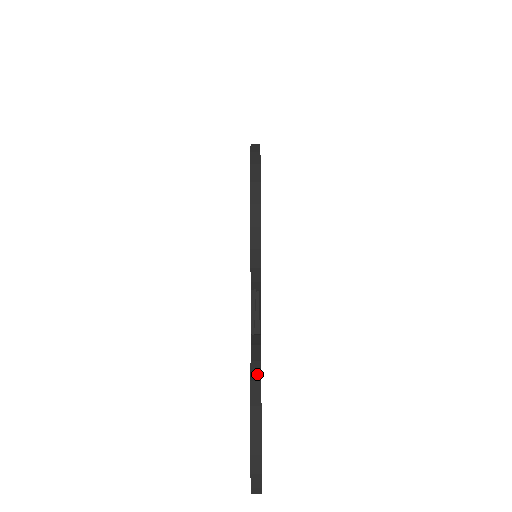
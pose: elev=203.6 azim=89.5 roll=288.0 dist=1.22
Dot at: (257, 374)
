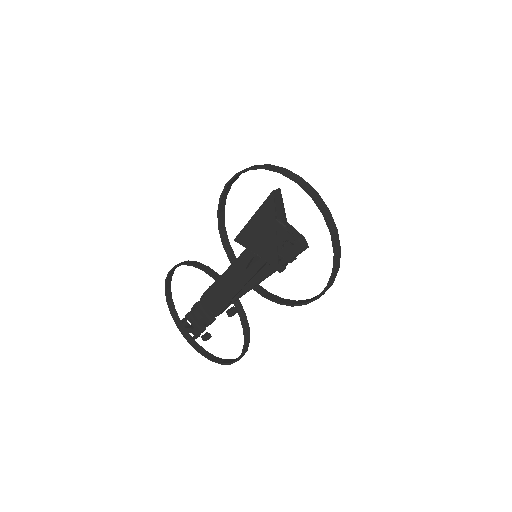
Dot at: (248, 339)
